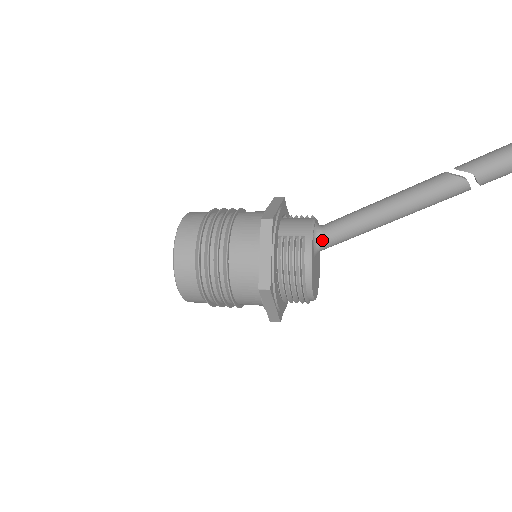
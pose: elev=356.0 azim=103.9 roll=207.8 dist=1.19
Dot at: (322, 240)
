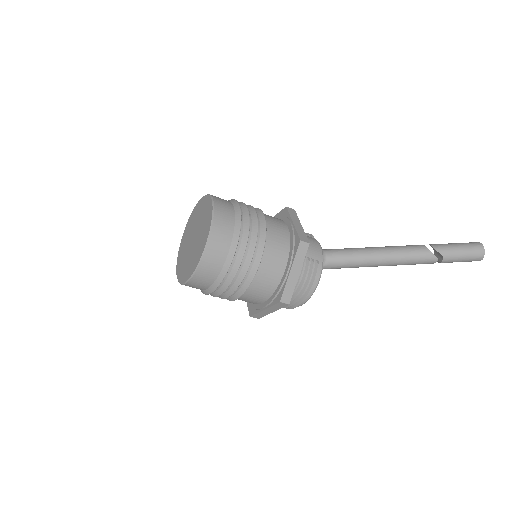
Dot at: (324, 264)
